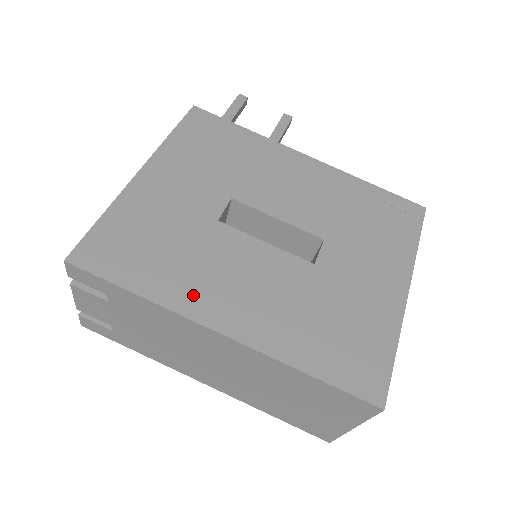
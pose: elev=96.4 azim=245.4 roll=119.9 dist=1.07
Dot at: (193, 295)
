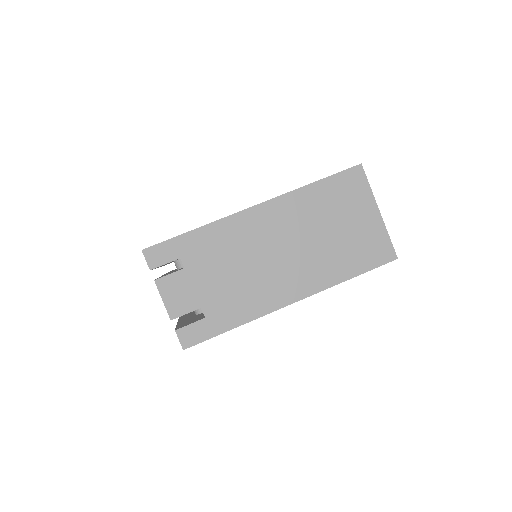
Dot at: occluded
